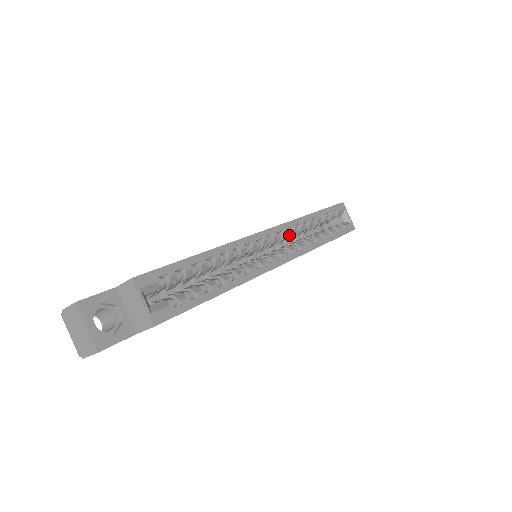
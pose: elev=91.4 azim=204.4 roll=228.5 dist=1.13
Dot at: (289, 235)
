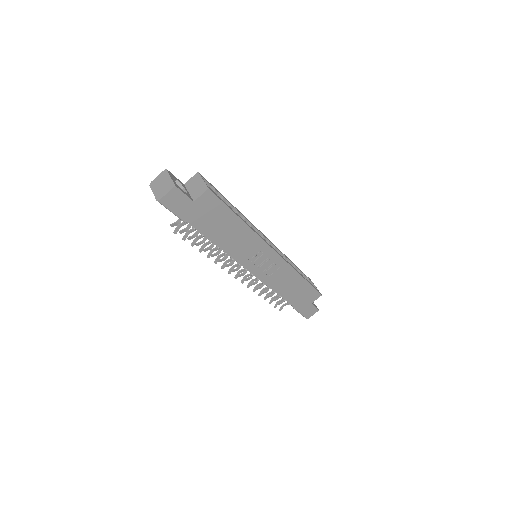
Dot at: occluded
